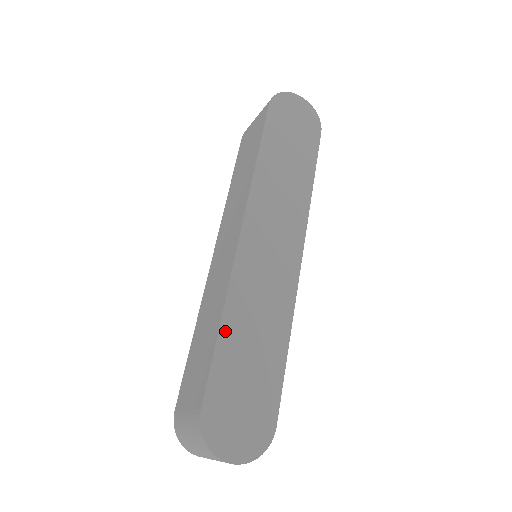
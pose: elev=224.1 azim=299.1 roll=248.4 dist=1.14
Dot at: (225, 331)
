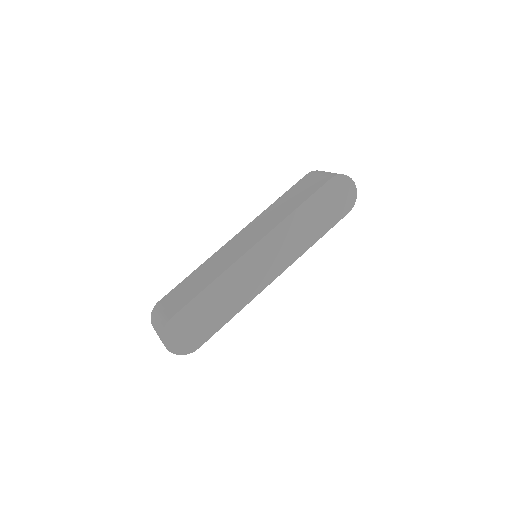
Dot at: (209, 290)
